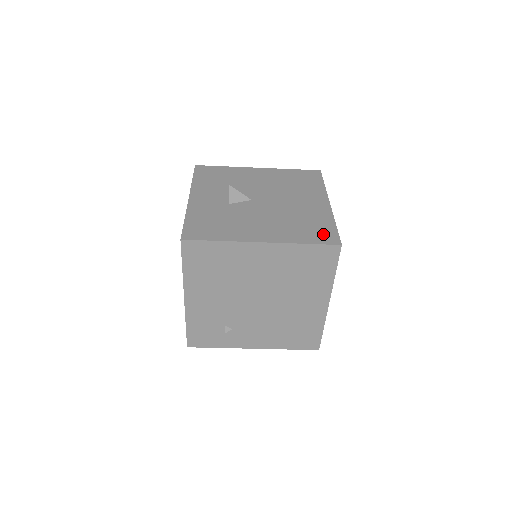
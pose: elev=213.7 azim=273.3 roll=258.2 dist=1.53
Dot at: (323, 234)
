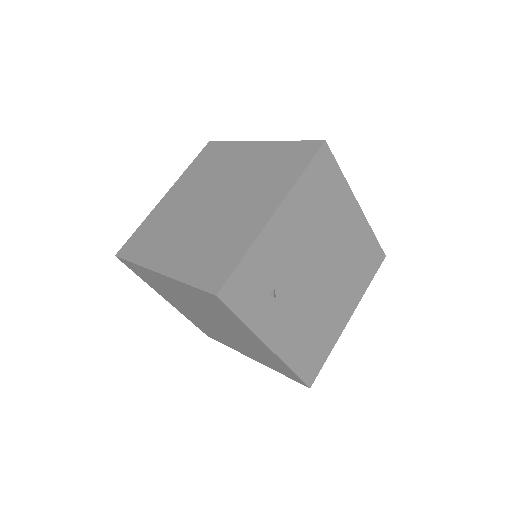
Dot at: occluded
